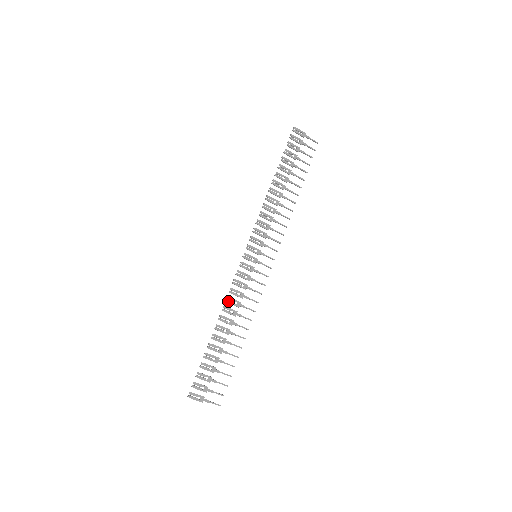
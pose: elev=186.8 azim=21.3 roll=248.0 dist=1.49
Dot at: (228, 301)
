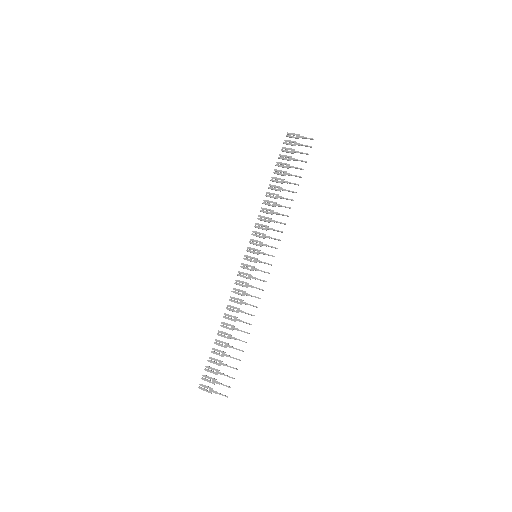
Dot at: (231, 300)
